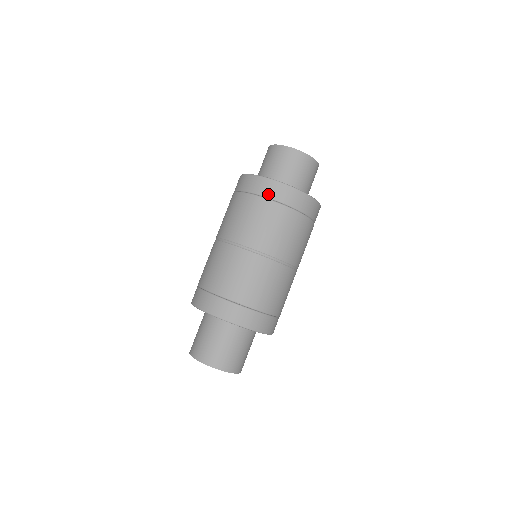
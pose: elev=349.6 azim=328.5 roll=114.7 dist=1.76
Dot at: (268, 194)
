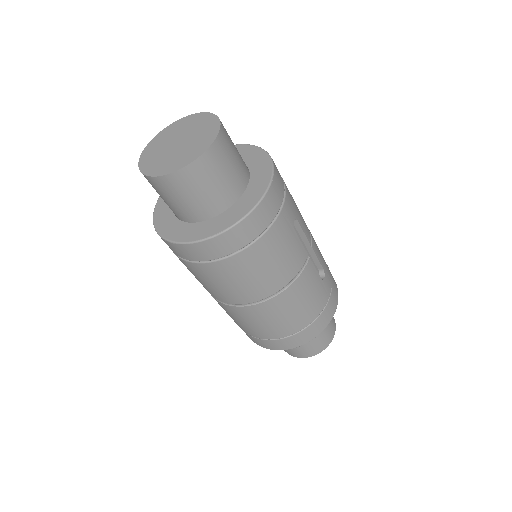
Dot at: occluded
